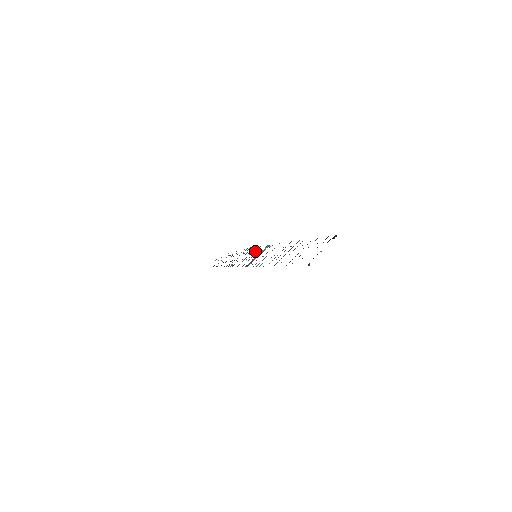
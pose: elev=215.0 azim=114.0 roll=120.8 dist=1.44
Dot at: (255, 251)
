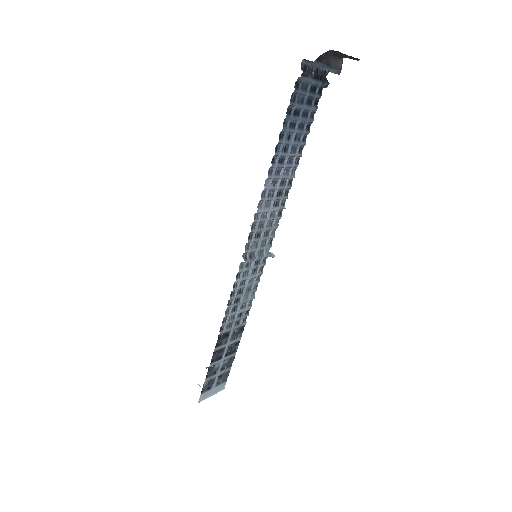
Dot at: (255, 272)
